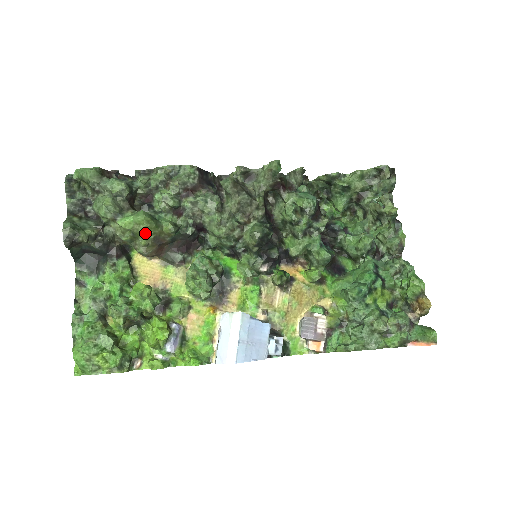
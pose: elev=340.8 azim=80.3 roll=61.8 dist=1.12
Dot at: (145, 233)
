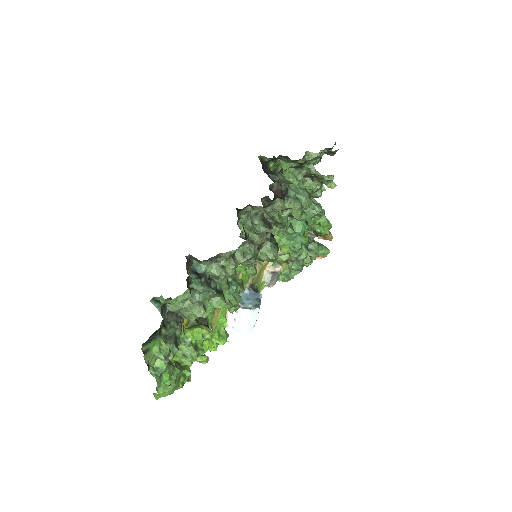
Dot at: occluded
